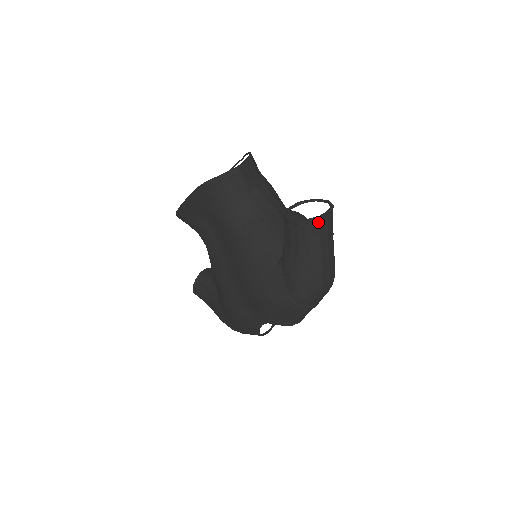
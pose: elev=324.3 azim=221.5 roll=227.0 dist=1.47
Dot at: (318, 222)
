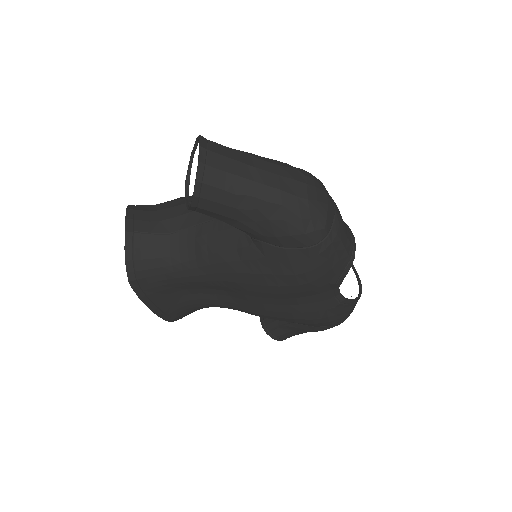
Dot at: (206, 168)
